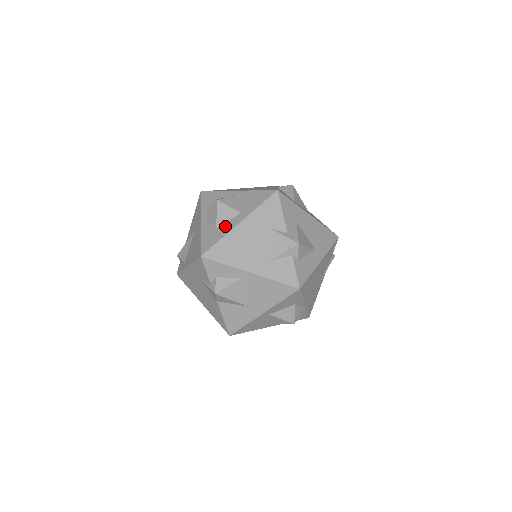
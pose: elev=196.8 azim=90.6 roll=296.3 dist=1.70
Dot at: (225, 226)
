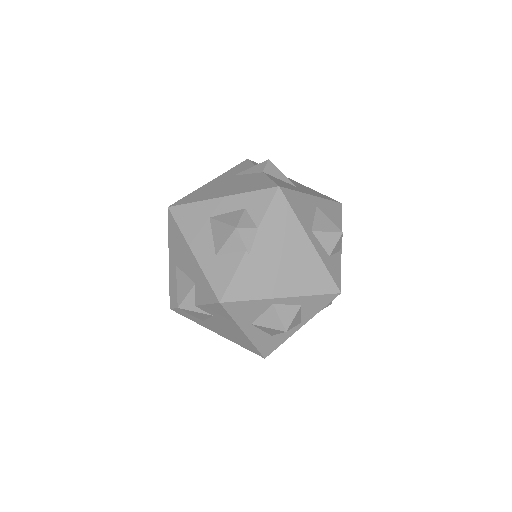
Dot at: occluded
